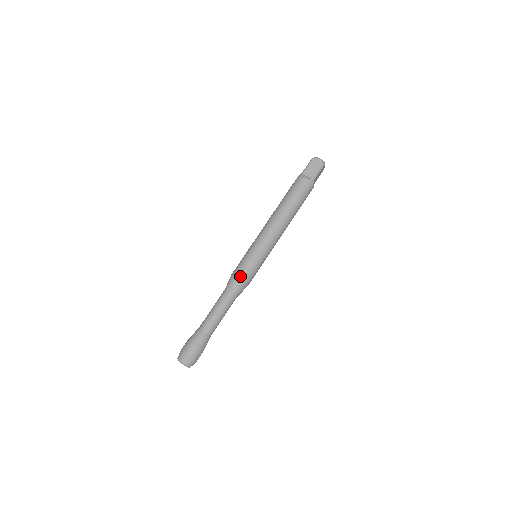
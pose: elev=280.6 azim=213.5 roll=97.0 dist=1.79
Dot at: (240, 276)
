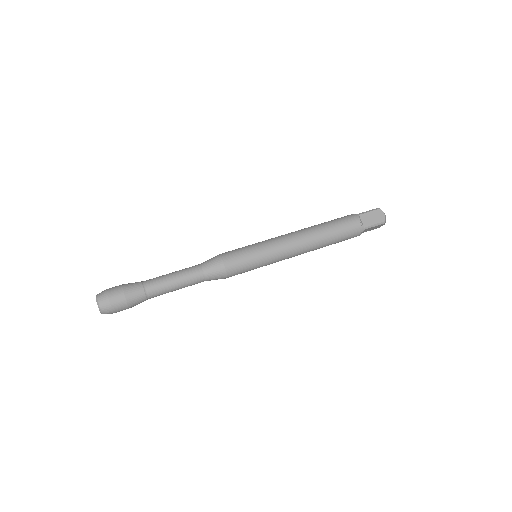
Dot at: occluded
